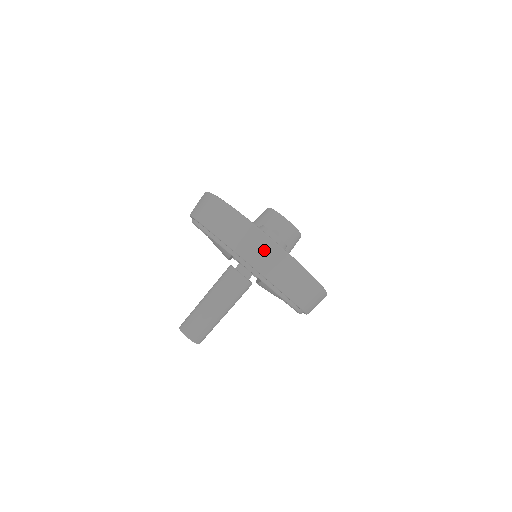
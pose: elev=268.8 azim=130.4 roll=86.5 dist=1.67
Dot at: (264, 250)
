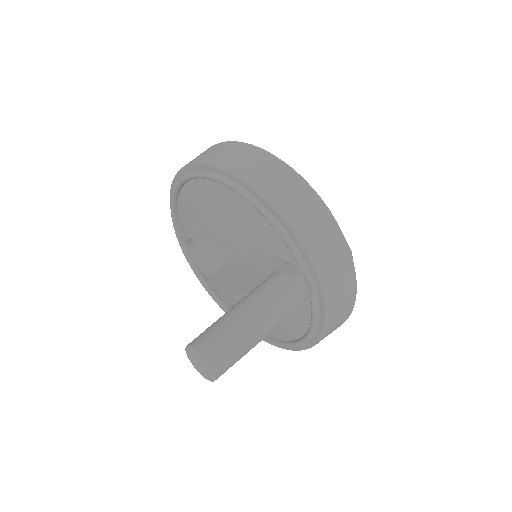
Dot at: (341, 269)
